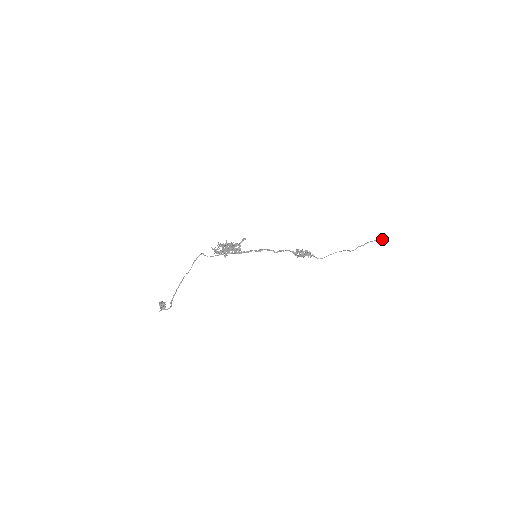
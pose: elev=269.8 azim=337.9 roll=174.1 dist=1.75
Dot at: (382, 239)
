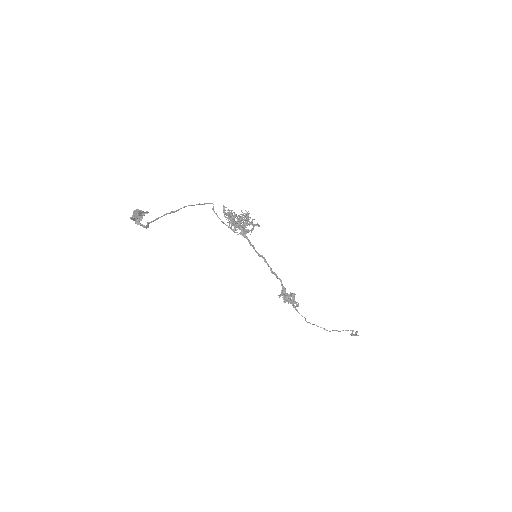
Dot at: (355, 334)
